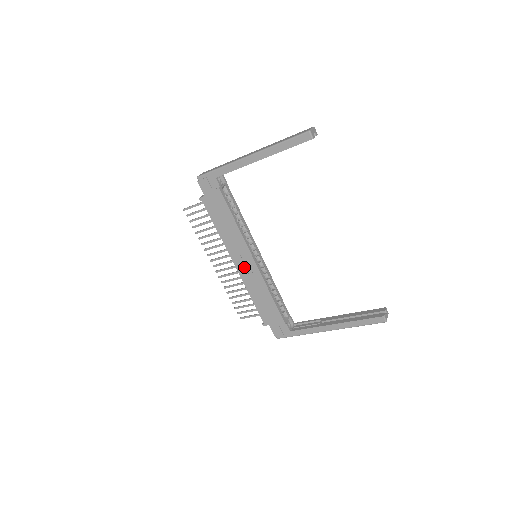
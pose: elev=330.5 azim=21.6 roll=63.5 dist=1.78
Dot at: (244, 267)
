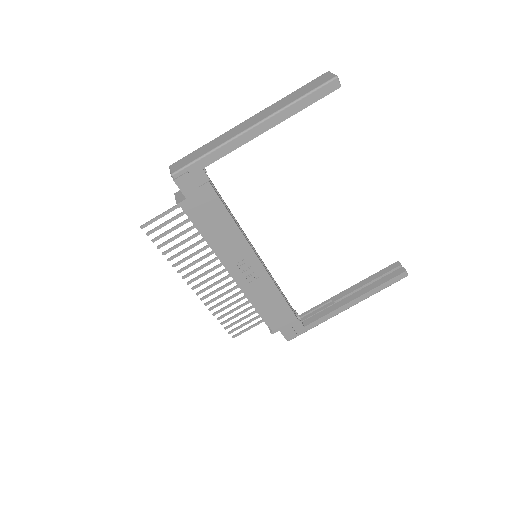
Dot at: (246, 275)
